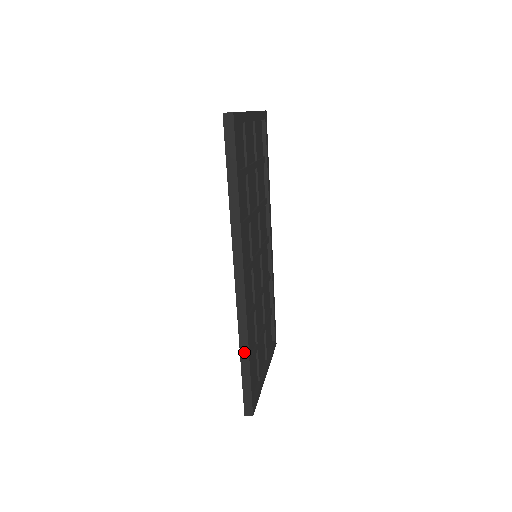
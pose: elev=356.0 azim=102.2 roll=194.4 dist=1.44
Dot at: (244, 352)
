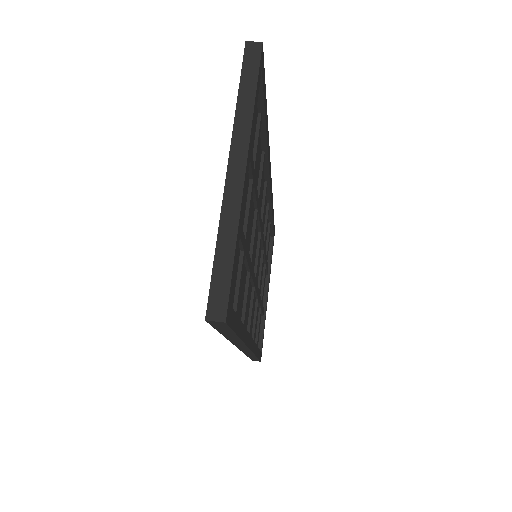
Dot at: (251, 356)
